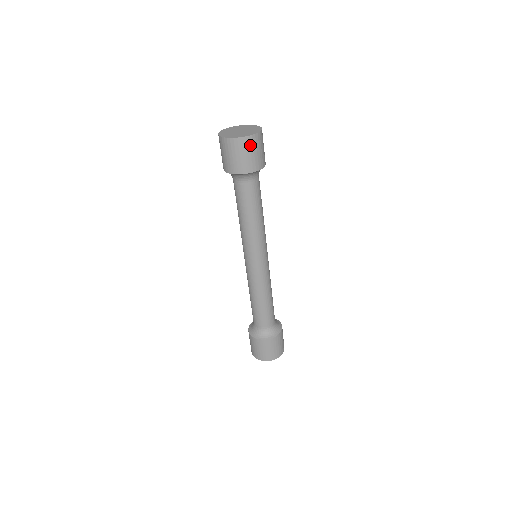
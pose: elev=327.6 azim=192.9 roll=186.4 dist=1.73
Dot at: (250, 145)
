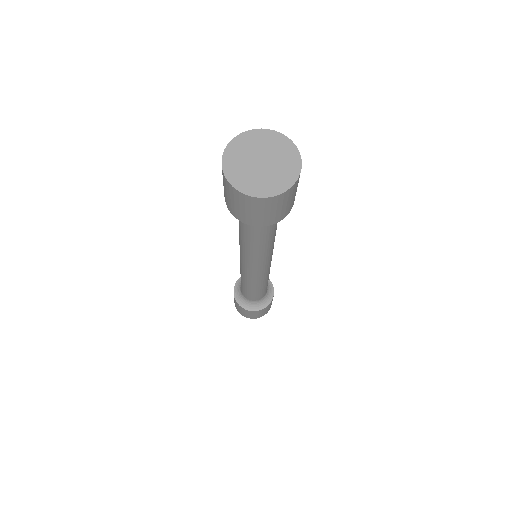
Dot at: (240, 199)
